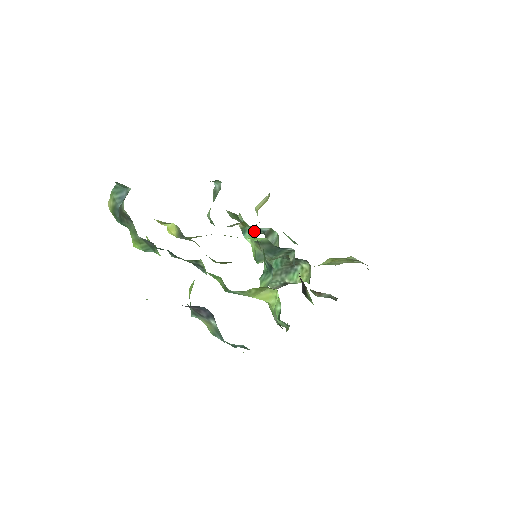
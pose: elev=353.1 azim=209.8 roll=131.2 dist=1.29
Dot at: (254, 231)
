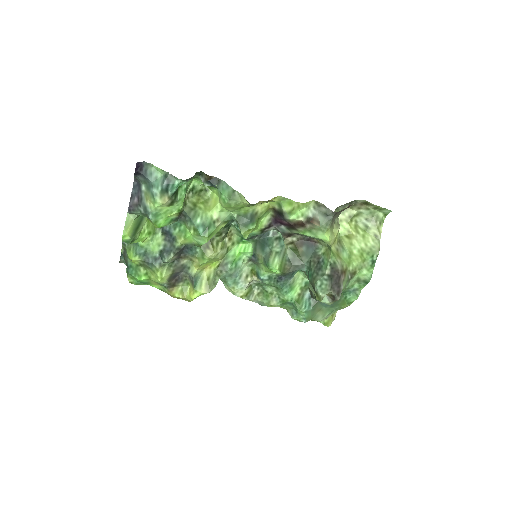
Dot at: (304, 305)
